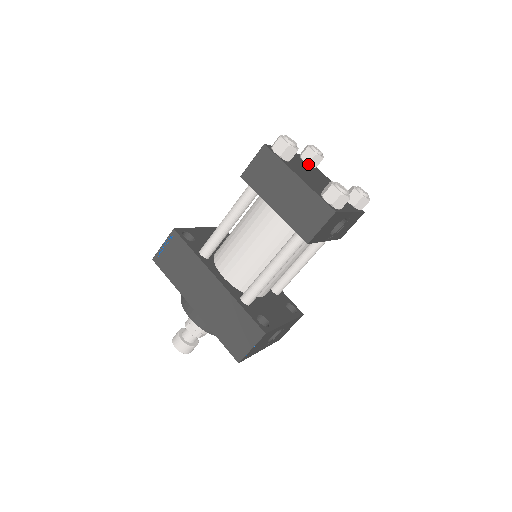
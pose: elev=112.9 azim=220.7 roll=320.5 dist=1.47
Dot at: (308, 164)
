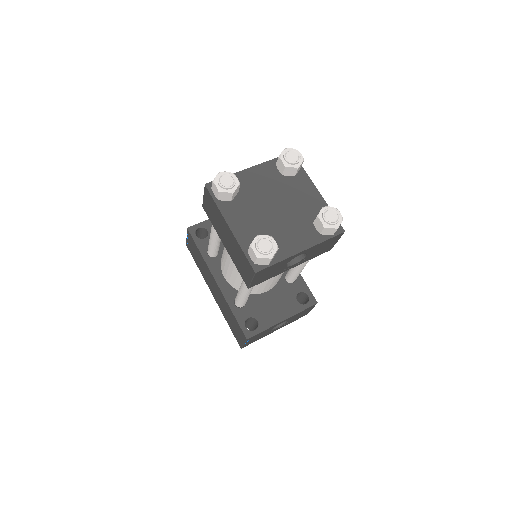
Dot at: (283, 175)
